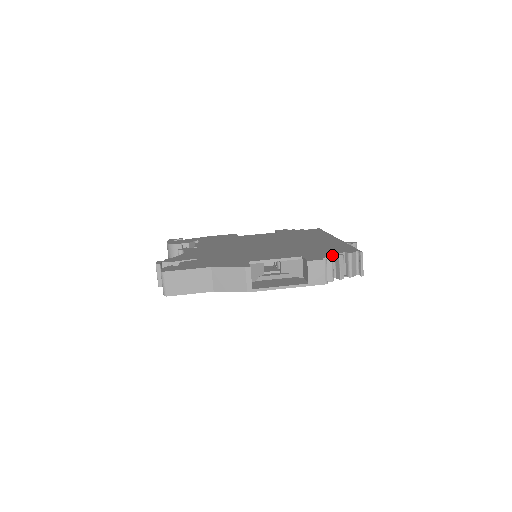
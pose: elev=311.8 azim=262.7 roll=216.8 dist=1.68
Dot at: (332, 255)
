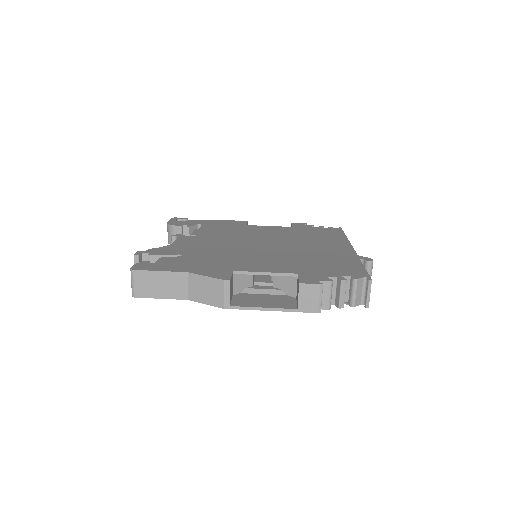
Dot at: (333, 278)
